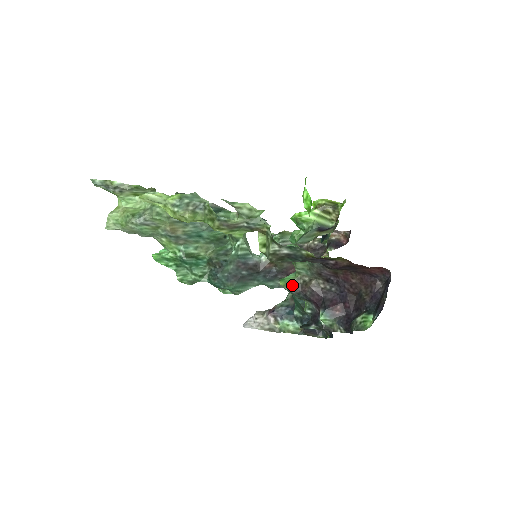
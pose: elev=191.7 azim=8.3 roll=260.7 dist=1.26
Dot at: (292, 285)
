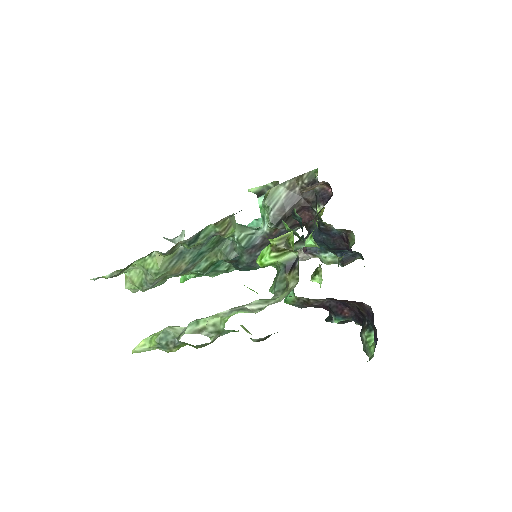
Dot at: (296, 305)
